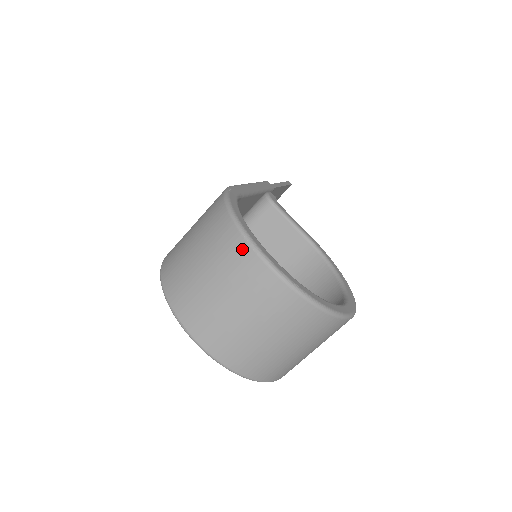
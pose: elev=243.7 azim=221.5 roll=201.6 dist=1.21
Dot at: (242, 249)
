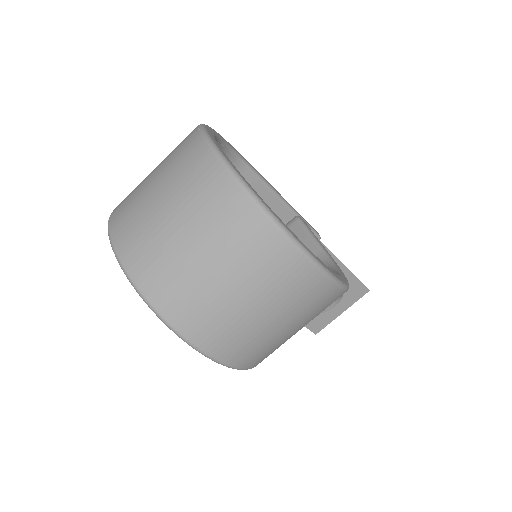
Dot at: (191, 133)
